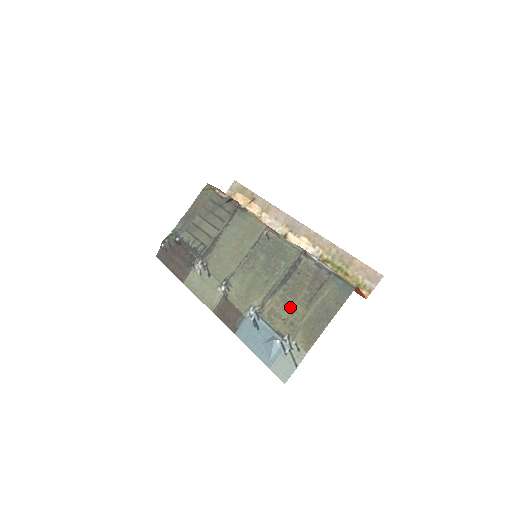
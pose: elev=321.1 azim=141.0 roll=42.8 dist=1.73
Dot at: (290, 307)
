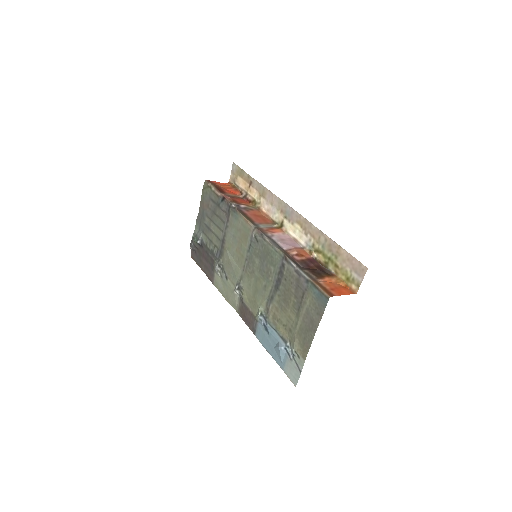
Dot at: (286, 314)
